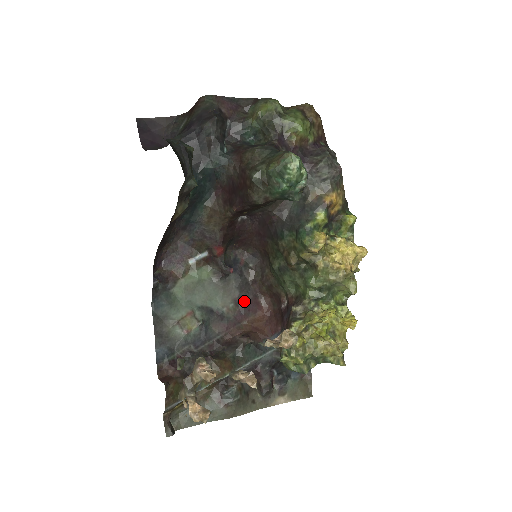
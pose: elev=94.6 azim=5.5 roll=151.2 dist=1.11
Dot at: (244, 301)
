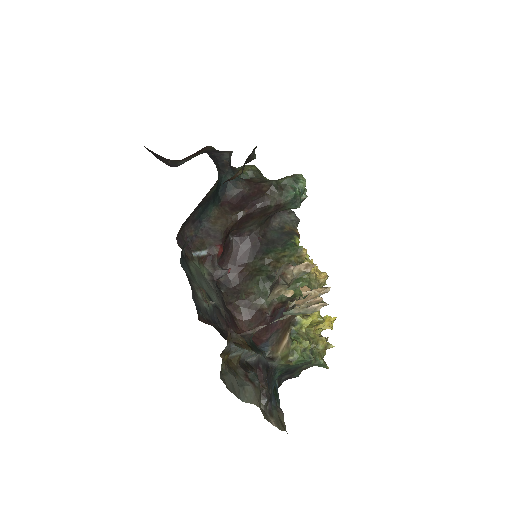
Dot at: (228, 313)
